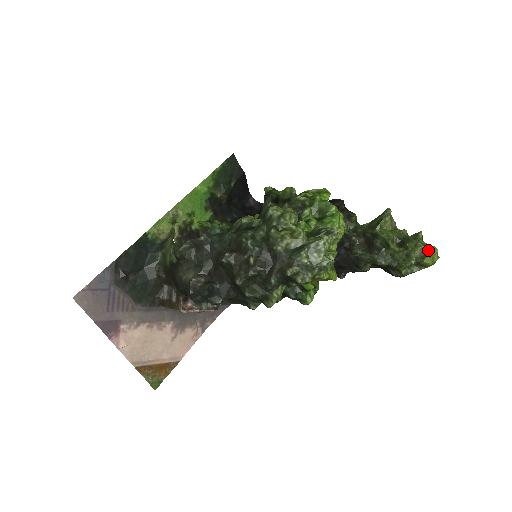
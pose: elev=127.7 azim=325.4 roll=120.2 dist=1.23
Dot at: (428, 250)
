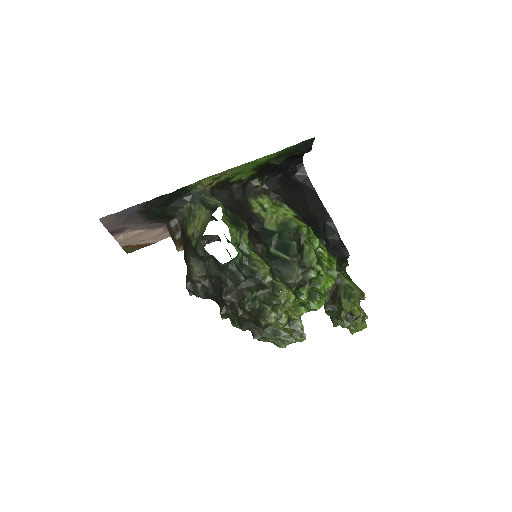
Dot at: (361, 324)
